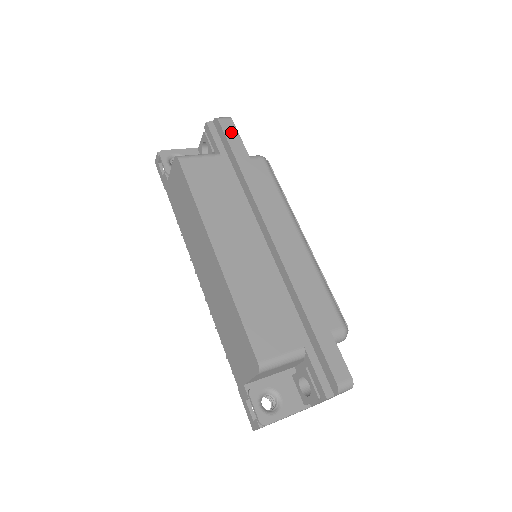
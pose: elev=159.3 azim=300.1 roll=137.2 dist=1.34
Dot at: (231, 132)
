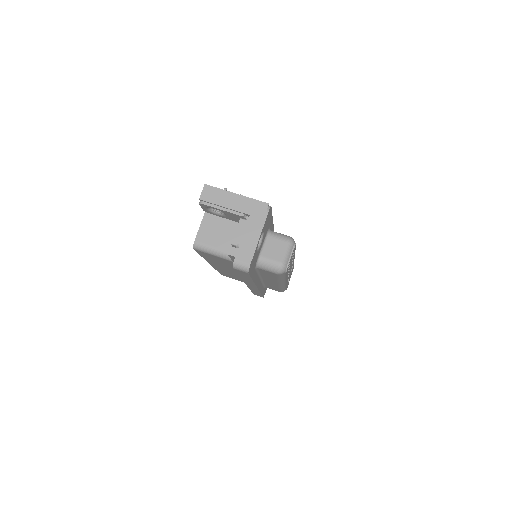
Dot at: (242, 273)
